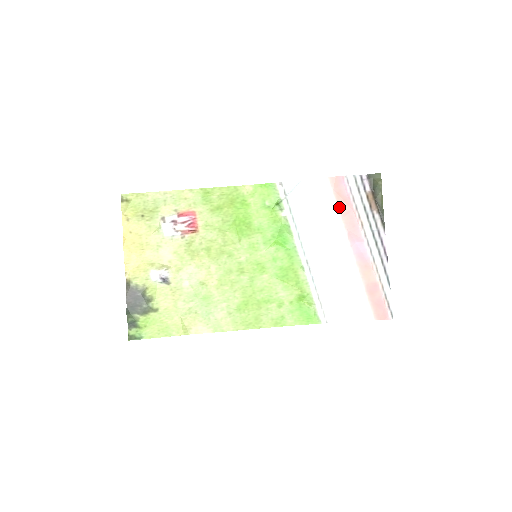
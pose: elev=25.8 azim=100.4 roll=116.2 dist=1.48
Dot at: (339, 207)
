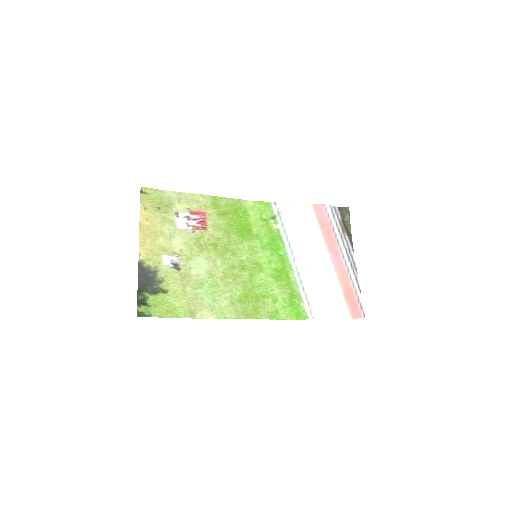
Dot at: (320, 227)
